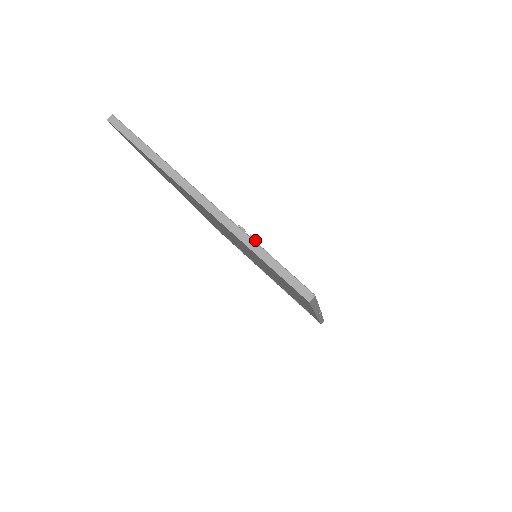
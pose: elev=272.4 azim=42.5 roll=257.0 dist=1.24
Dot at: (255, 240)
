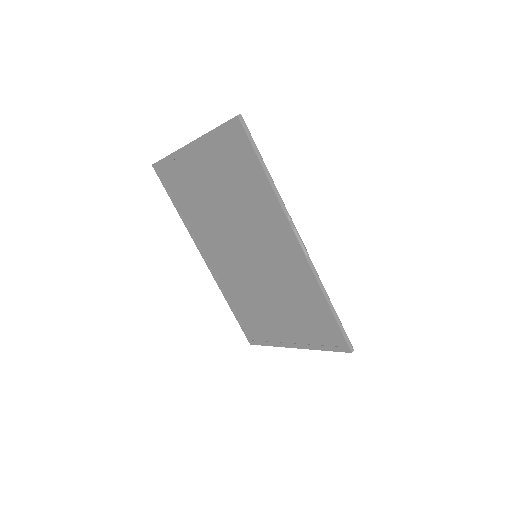
Dot at: occluded
